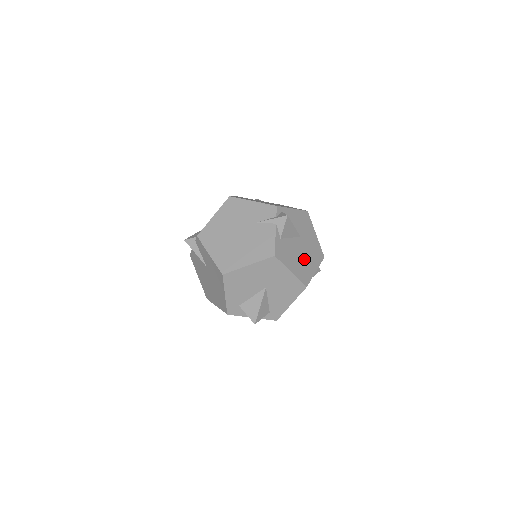
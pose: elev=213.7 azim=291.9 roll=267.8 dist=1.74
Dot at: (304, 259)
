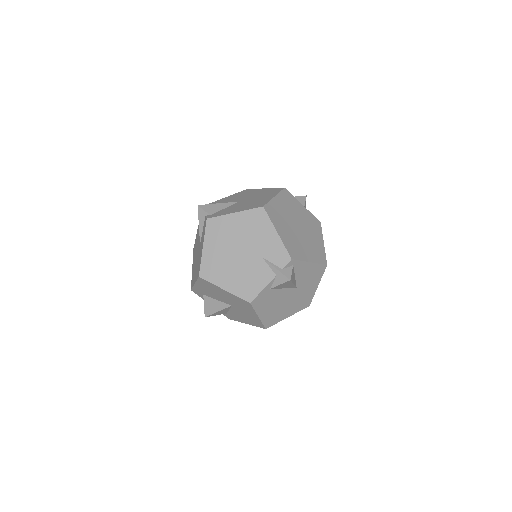
Dot at: (284, 307)
